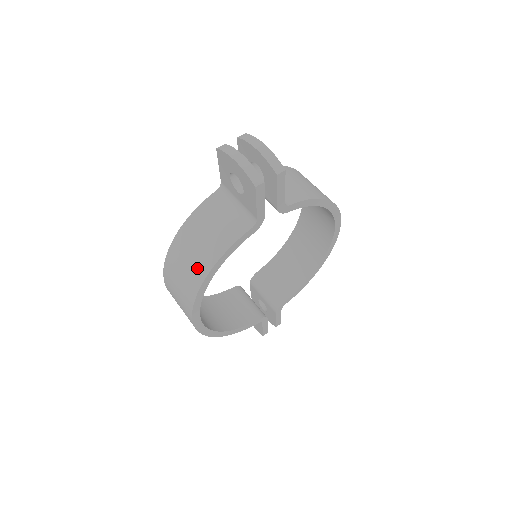
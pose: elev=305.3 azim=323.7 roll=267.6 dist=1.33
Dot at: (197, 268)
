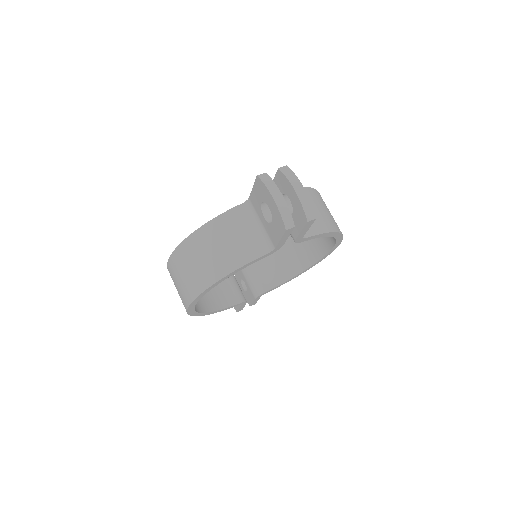
Dot at: (207, 272)
